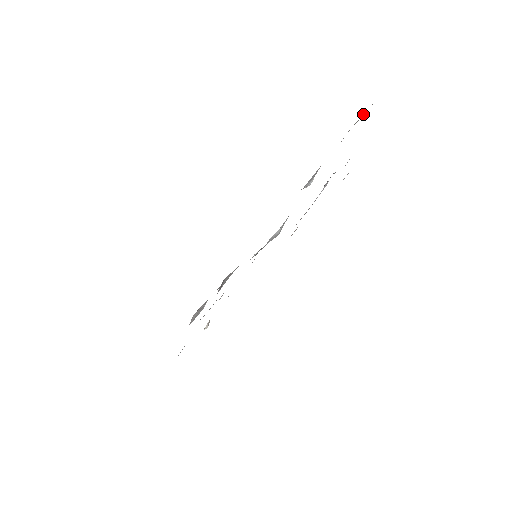
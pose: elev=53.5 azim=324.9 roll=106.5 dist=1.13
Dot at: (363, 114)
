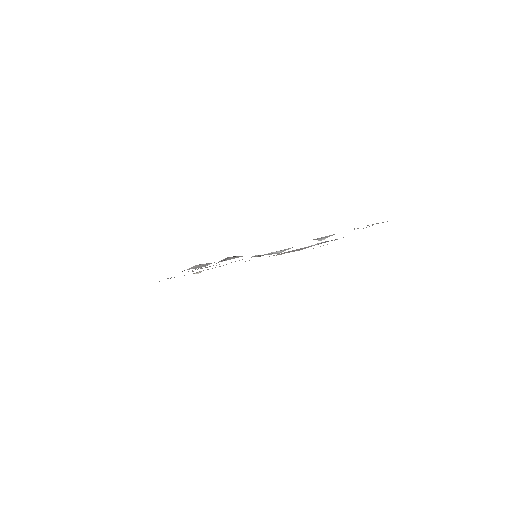
Dot at: occluded
